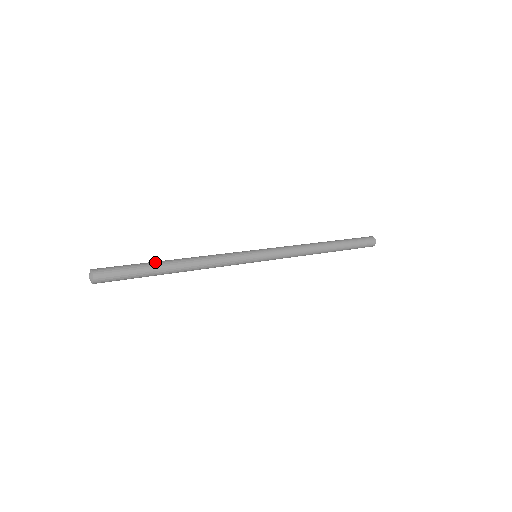
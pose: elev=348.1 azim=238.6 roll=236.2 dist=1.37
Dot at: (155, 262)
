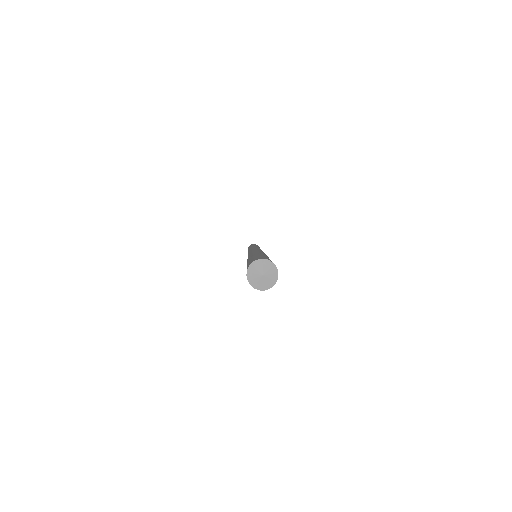
Dot at: occluded
